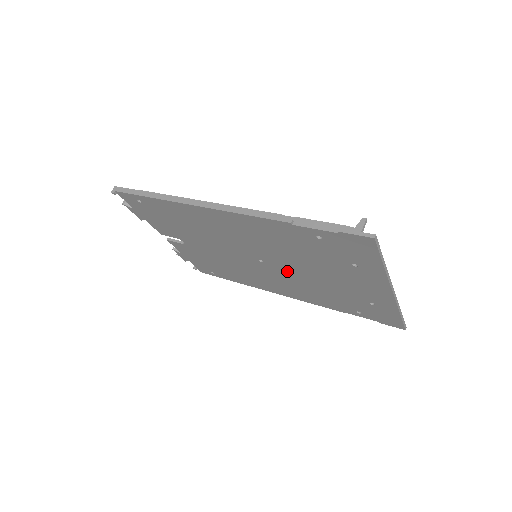
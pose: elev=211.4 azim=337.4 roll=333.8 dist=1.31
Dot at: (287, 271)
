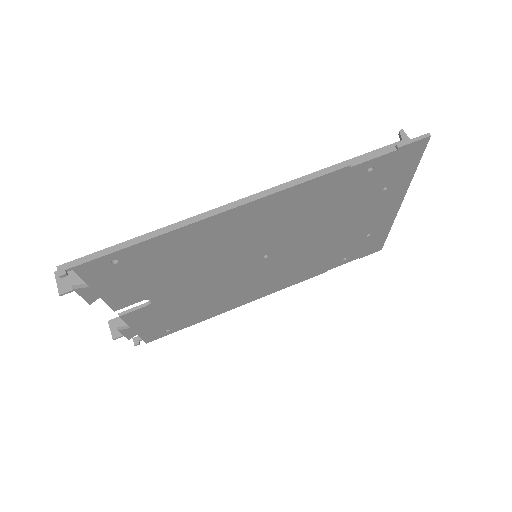
Dot at: (293, 251)
